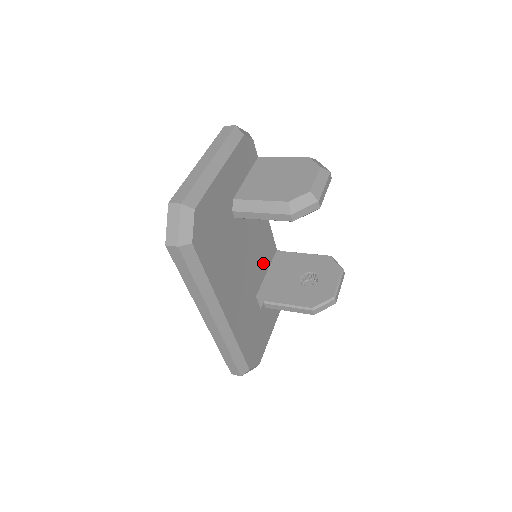
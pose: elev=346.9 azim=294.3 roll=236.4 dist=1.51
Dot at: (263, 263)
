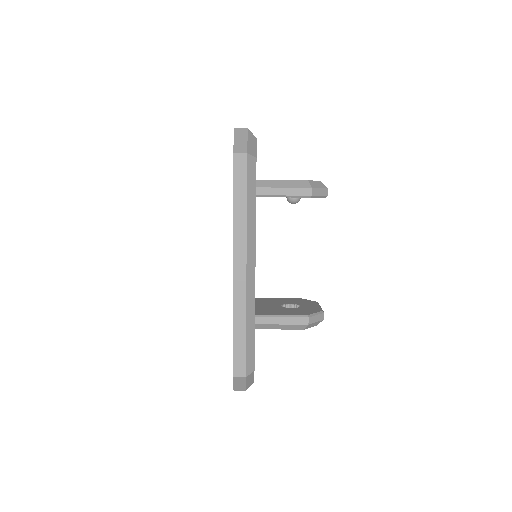
Dot at: occluded
